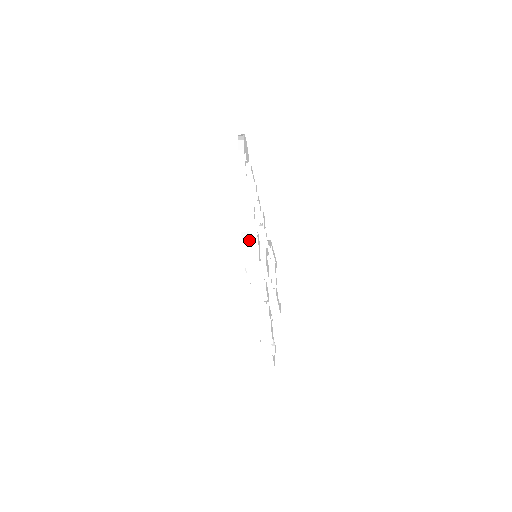
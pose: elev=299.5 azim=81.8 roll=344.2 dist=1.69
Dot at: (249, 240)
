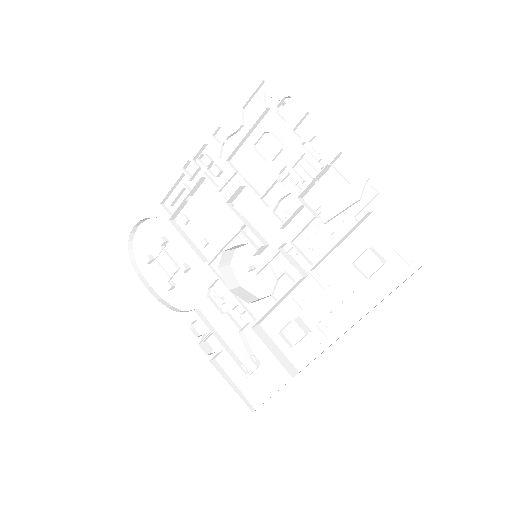
Dot at: occluded
